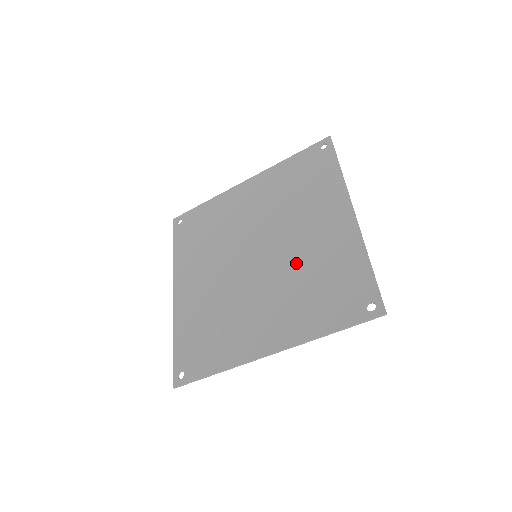
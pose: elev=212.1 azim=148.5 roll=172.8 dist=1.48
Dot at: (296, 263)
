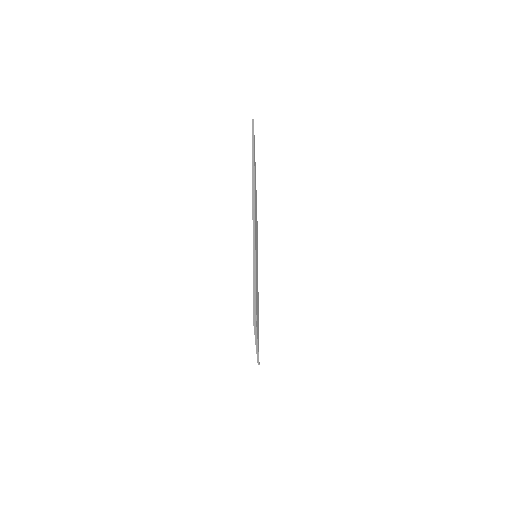
Dot at: occluded
